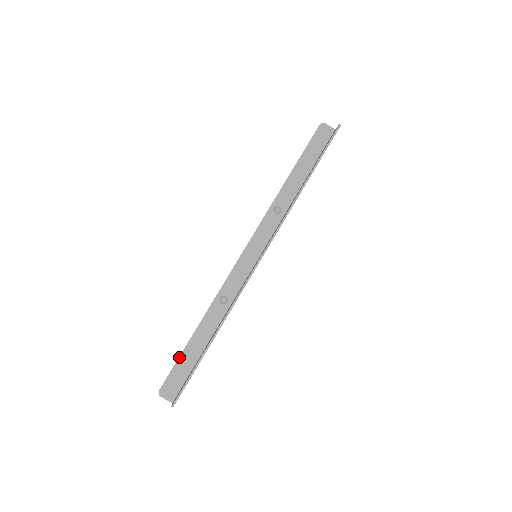
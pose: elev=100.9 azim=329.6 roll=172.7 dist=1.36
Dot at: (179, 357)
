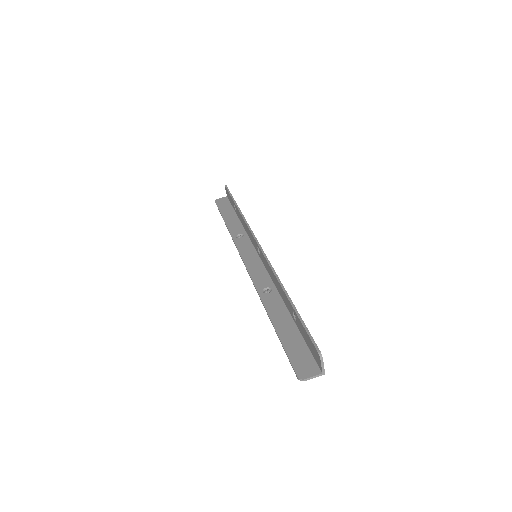
Dot at: occluded
